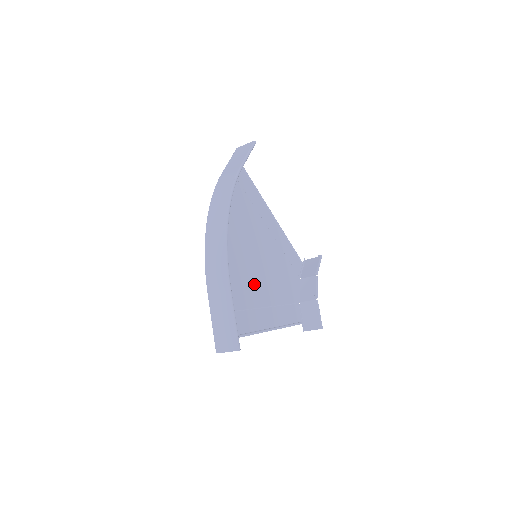
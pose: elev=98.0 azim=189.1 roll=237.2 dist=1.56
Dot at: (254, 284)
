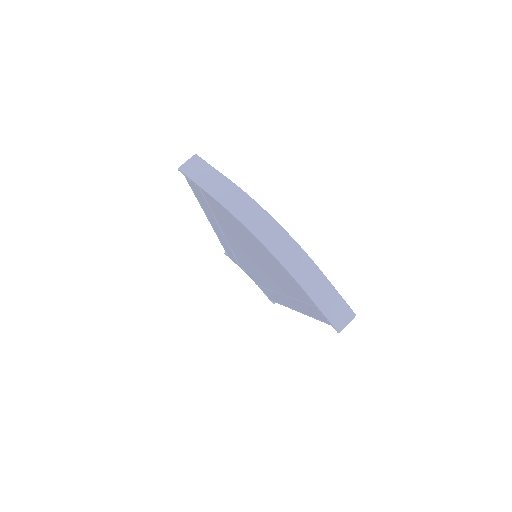
Dot at: (272, 279)
